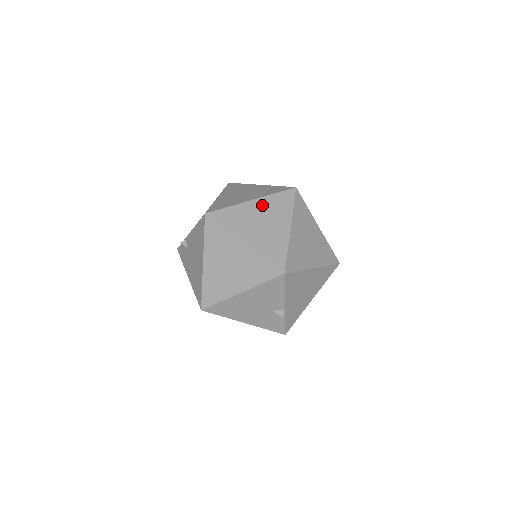
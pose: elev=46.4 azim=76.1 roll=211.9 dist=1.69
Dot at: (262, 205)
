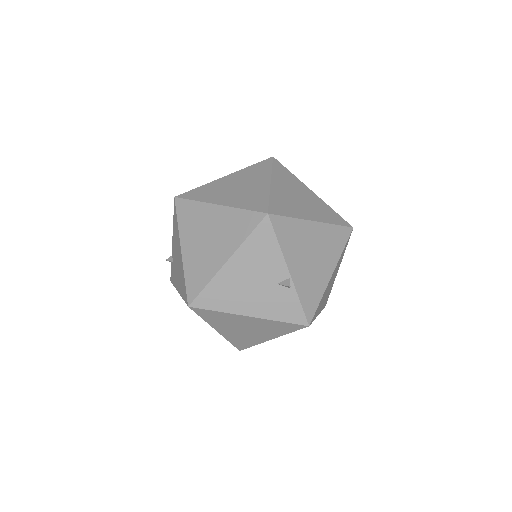
Dot at: (237, 176)
